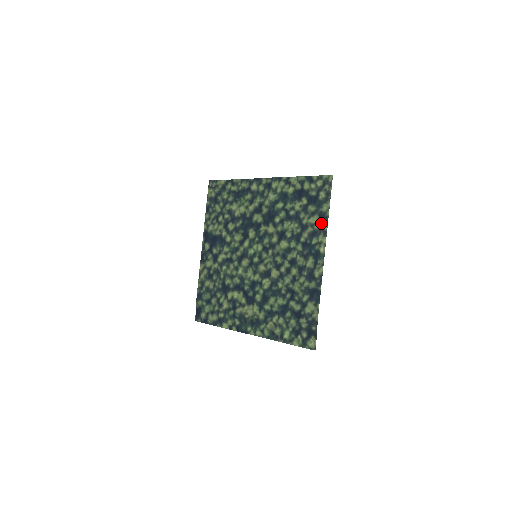
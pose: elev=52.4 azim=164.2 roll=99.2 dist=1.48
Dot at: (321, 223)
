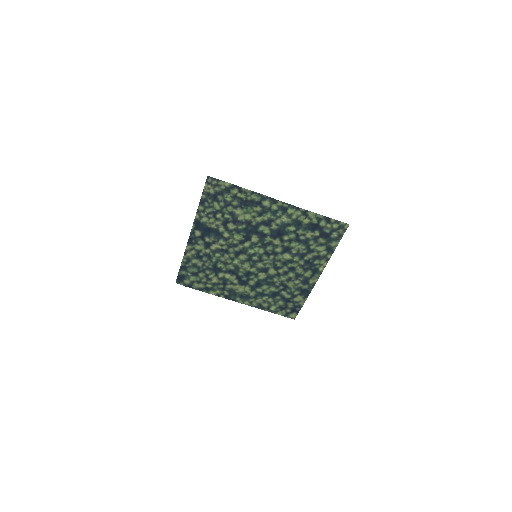
Dot at: (327, 253)
